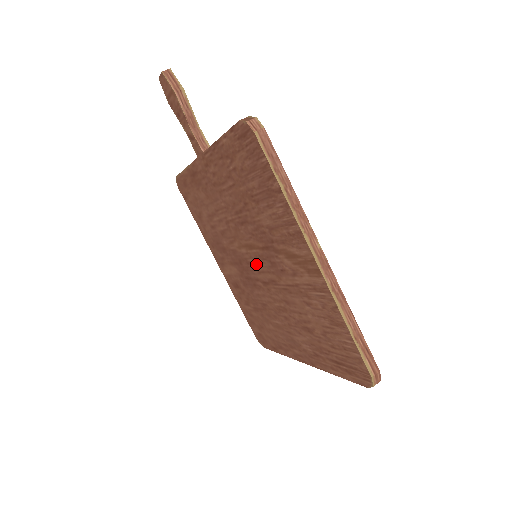
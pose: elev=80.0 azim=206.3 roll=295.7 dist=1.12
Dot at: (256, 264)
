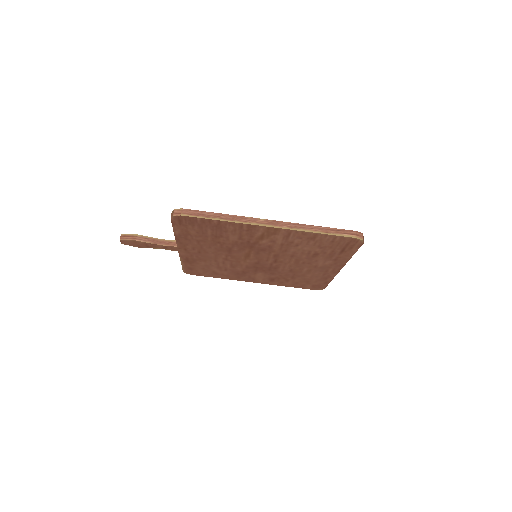
Dot at: (260, 259)
